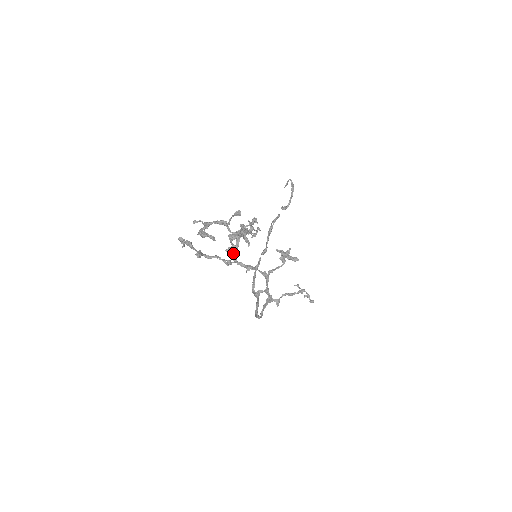
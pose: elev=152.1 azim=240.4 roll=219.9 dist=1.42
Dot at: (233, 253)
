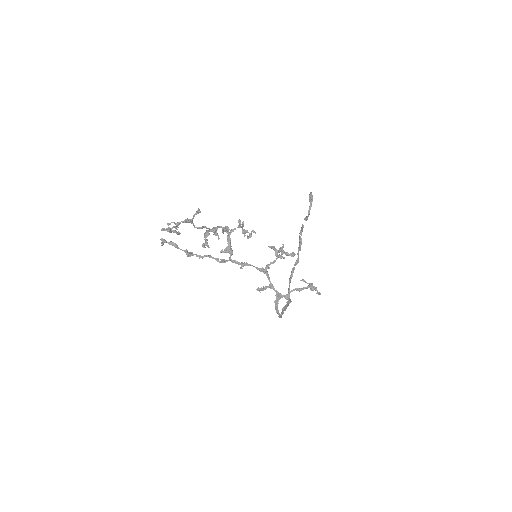
Dot at: (203, 245)
